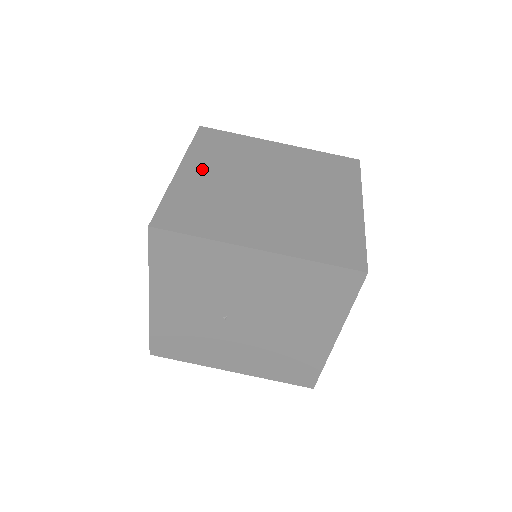
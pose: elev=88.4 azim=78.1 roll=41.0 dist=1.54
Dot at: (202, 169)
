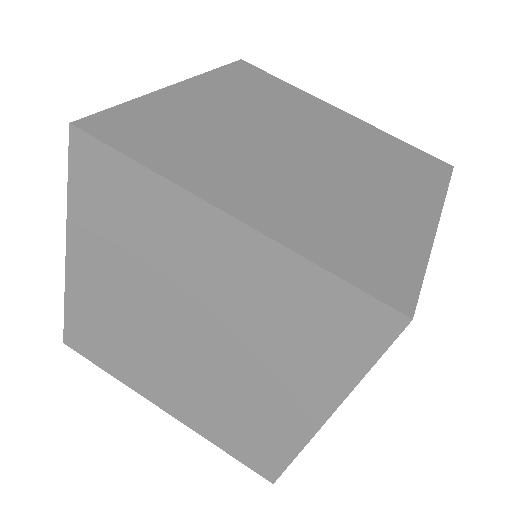
Dot at: (210, 96)
